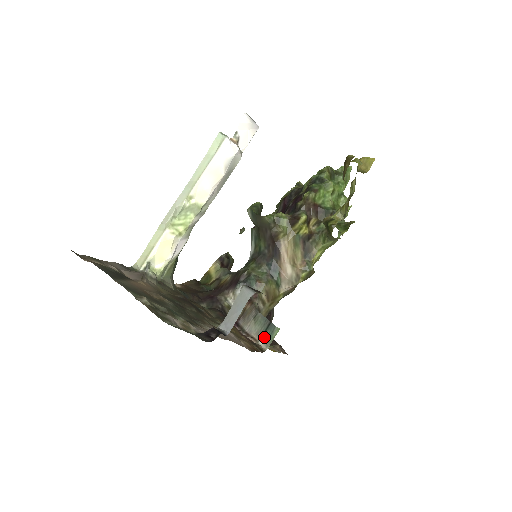
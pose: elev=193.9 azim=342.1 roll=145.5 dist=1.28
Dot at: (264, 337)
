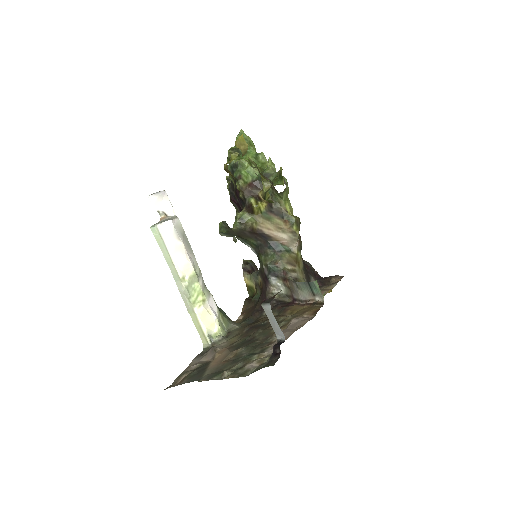
Dot at: (315, 294)
